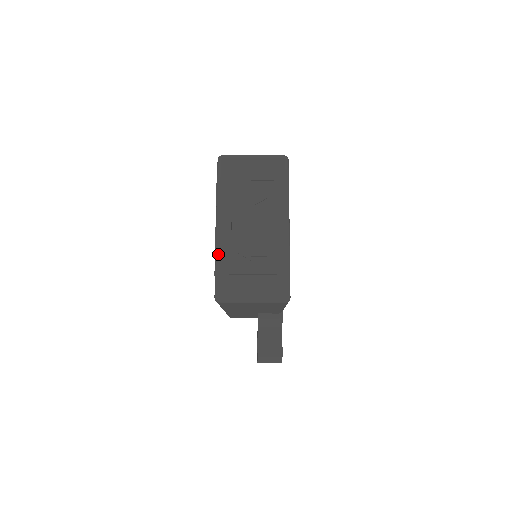
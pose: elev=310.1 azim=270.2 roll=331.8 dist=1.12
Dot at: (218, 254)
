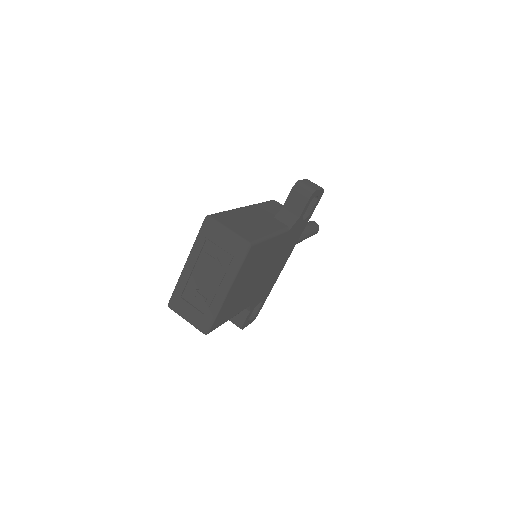
Dot at: (178, 281)
